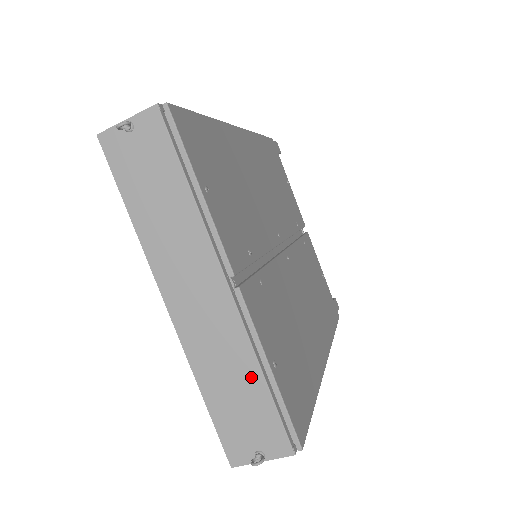
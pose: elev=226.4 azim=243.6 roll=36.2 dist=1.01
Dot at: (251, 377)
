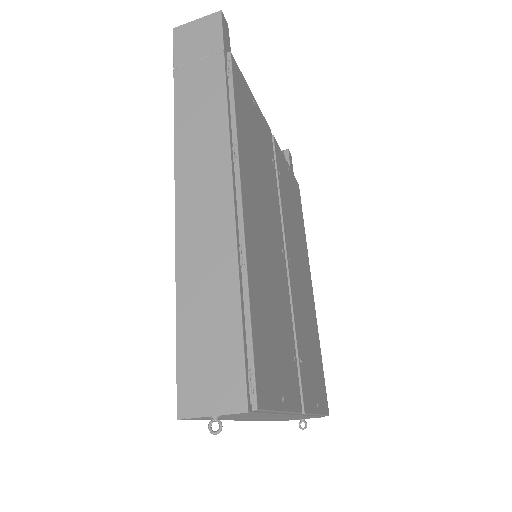
Dot at: (304, 417)
